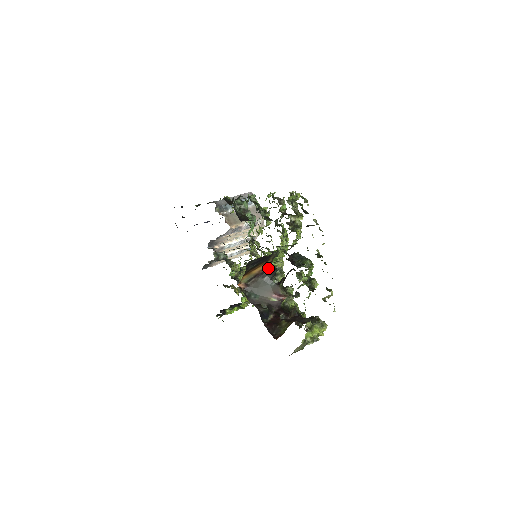
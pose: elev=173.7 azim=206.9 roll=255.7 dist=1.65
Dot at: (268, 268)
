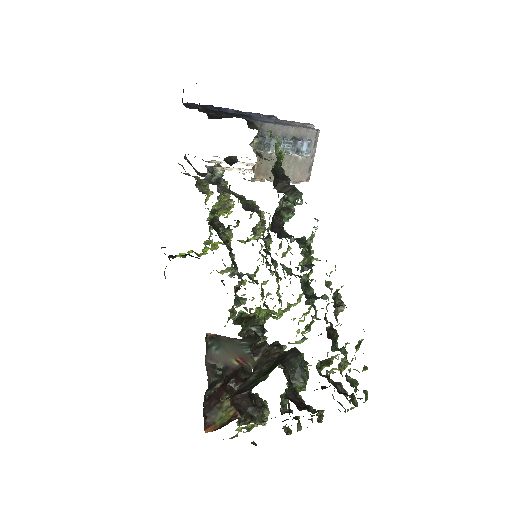
Dot at: (257, 325)
